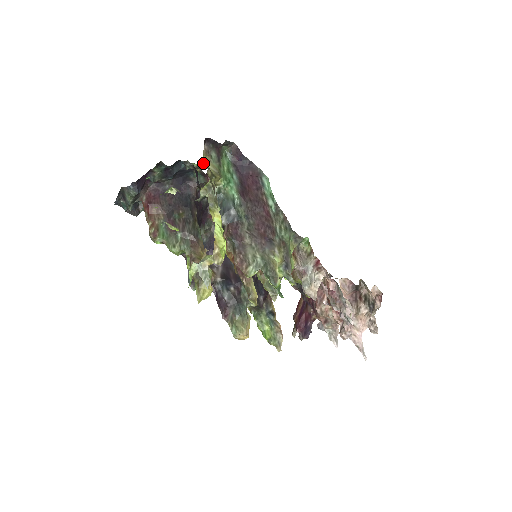
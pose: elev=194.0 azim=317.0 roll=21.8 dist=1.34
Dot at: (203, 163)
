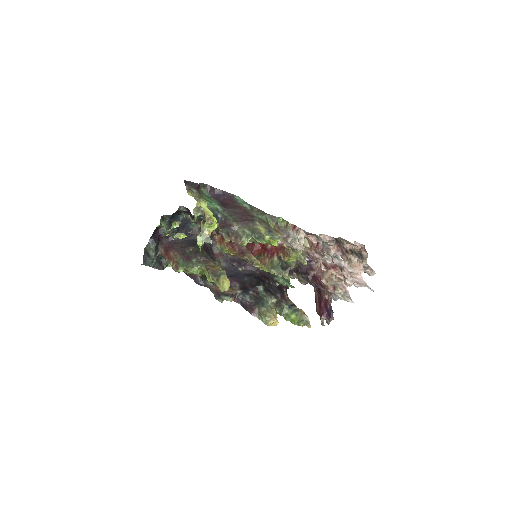
Dot at: occluded
